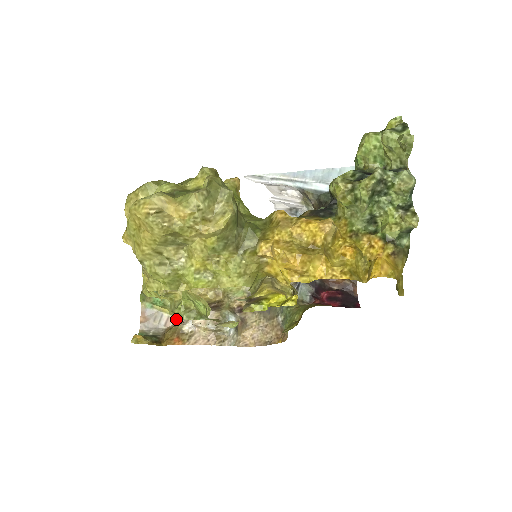
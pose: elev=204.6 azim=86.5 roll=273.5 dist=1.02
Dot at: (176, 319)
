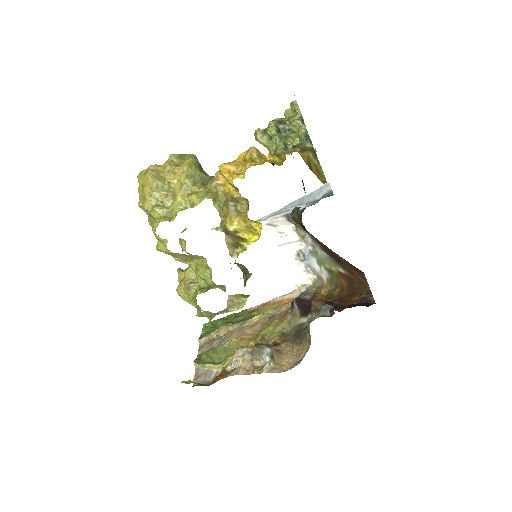
Dot at: (194, 298)
